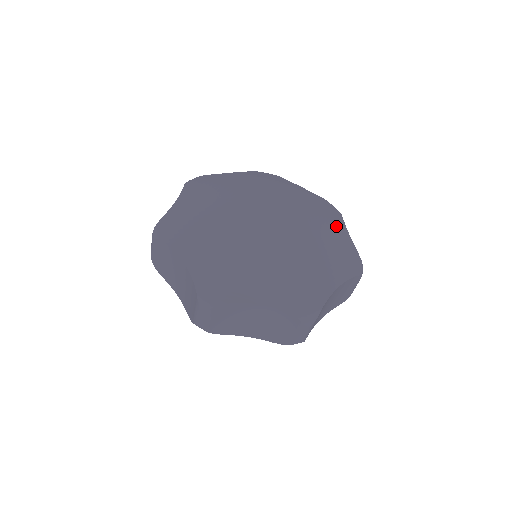
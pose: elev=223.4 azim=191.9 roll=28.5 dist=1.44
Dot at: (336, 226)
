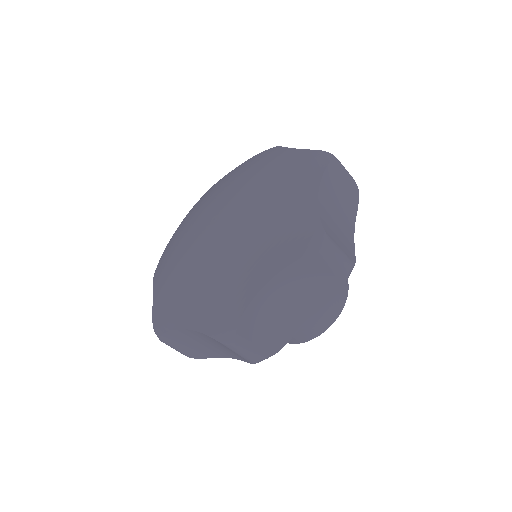
Dot at: (276, 157)
